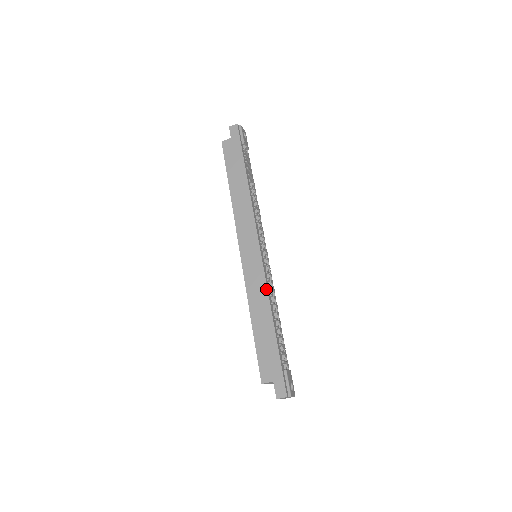
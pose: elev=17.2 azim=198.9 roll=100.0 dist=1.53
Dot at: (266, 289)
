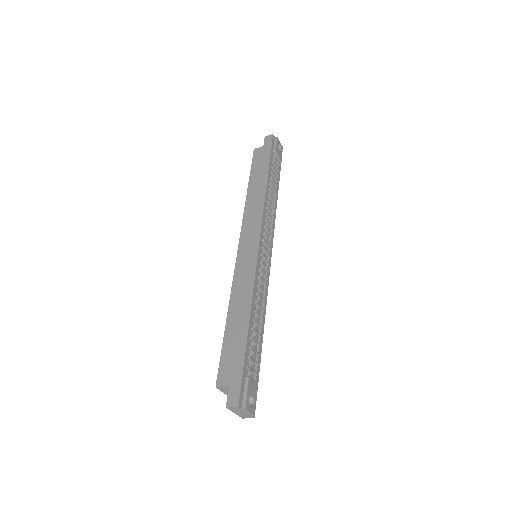
Dot at: (252, 285)
